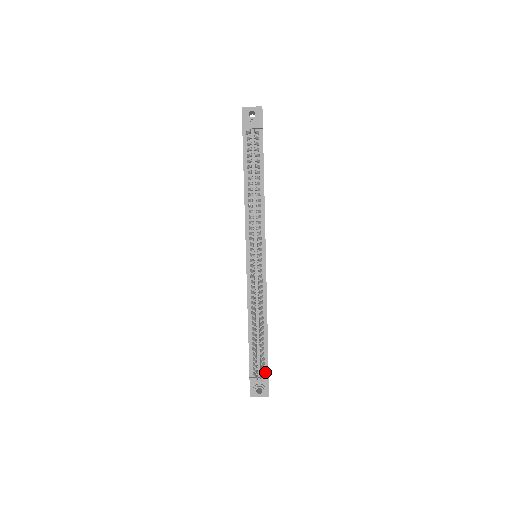
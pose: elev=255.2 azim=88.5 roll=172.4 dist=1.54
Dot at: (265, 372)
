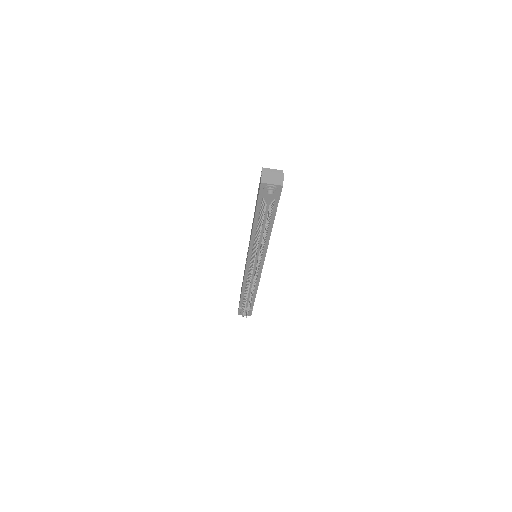
Dot at: (251, 307)
